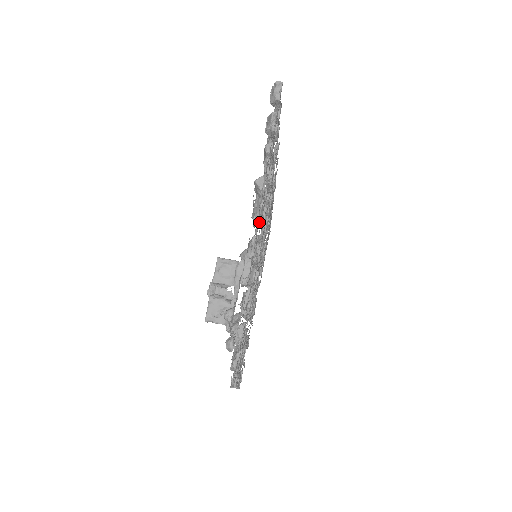
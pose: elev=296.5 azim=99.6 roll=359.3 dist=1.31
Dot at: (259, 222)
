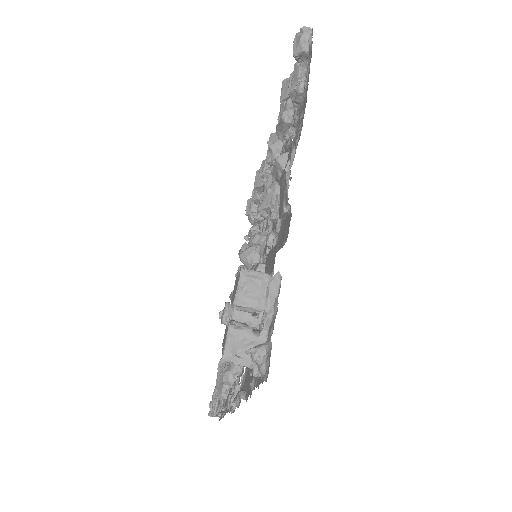
Dot at: occluded
